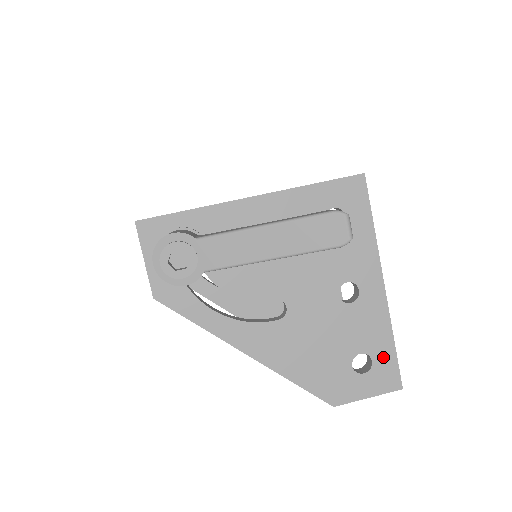
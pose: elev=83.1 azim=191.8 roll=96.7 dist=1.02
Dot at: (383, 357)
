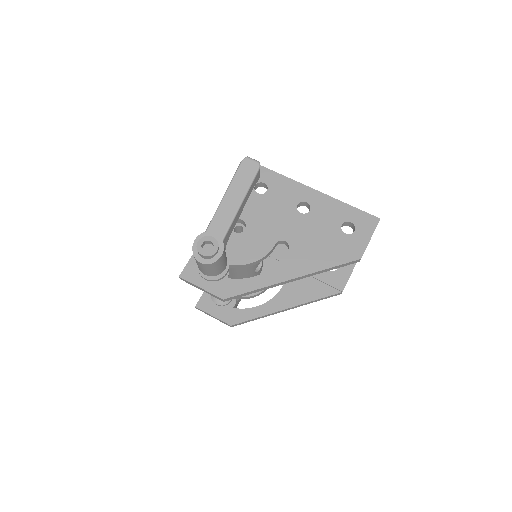
Dot at: (353, 216)
